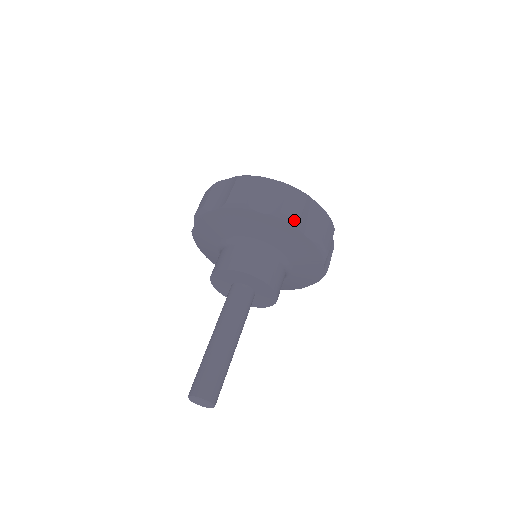
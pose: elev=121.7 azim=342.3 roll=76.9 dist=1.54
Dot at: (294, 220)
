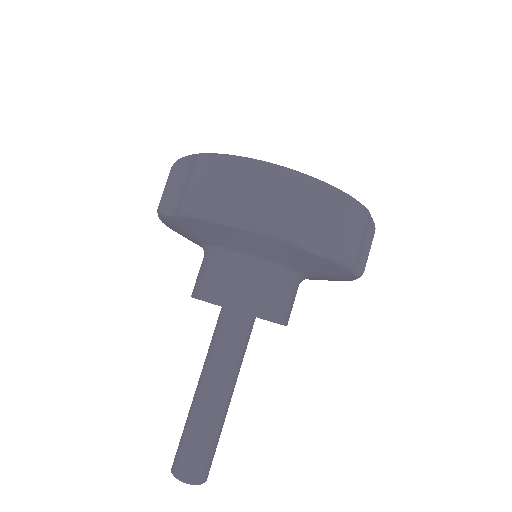
Dot at: (351, 261)
